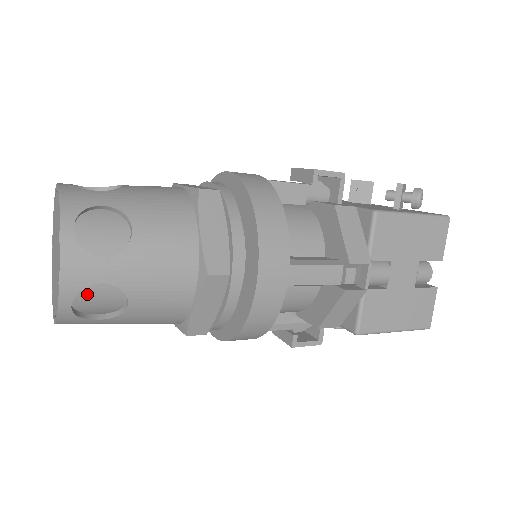
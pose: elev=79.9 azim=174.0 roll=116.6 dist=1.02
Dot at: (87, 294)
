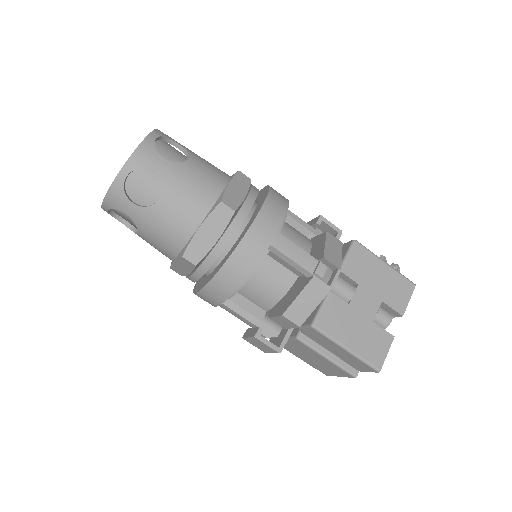
Dot at: (139, 179)
